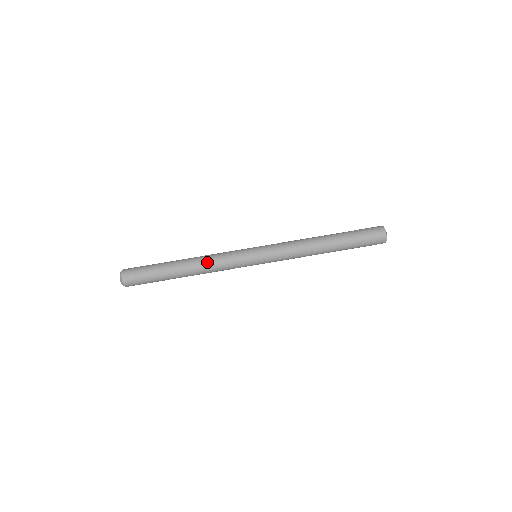
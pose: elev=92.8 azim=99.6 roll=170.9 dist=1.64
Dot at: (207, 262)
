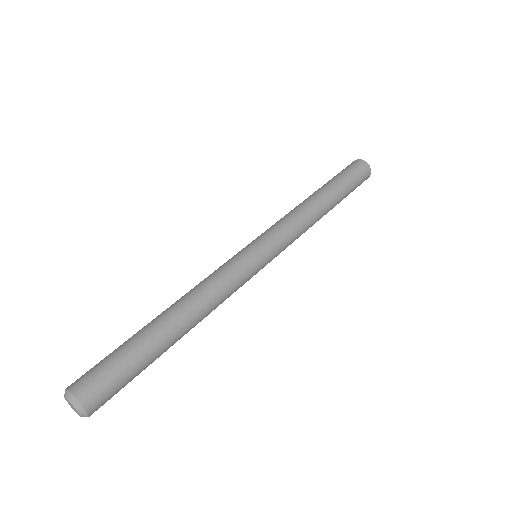
Dot at: (198, 289)
